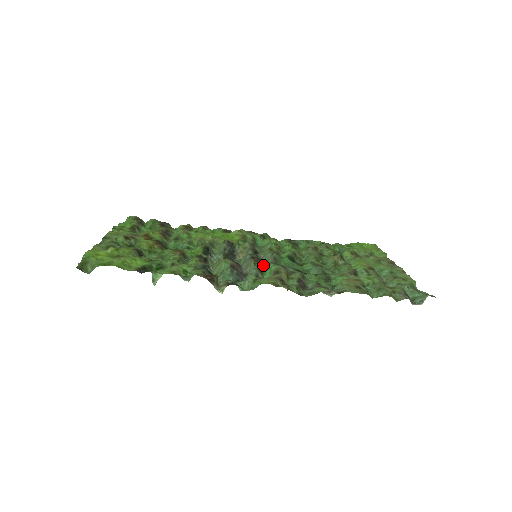
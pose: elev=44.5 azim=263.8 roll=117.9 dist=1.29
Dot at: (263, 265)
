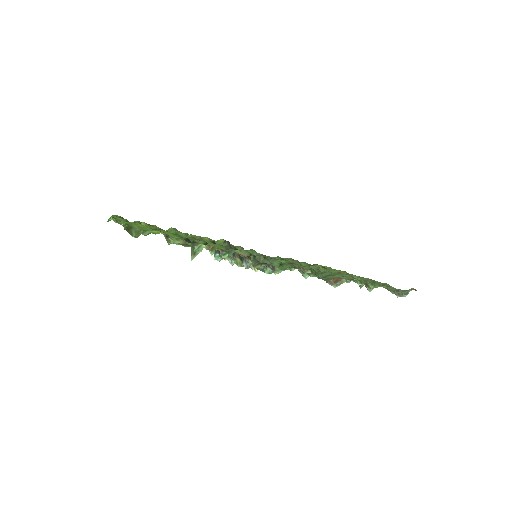
Dot at: occluded
